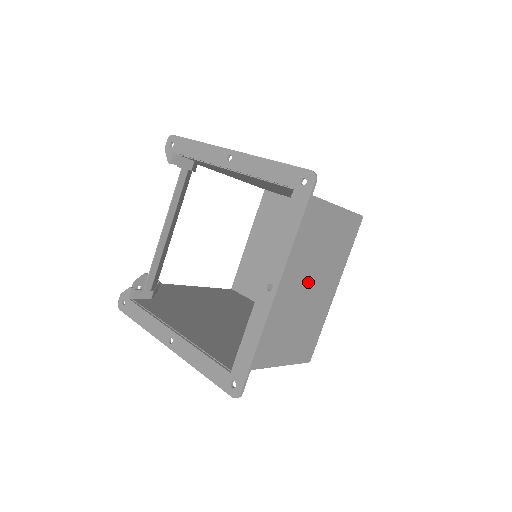
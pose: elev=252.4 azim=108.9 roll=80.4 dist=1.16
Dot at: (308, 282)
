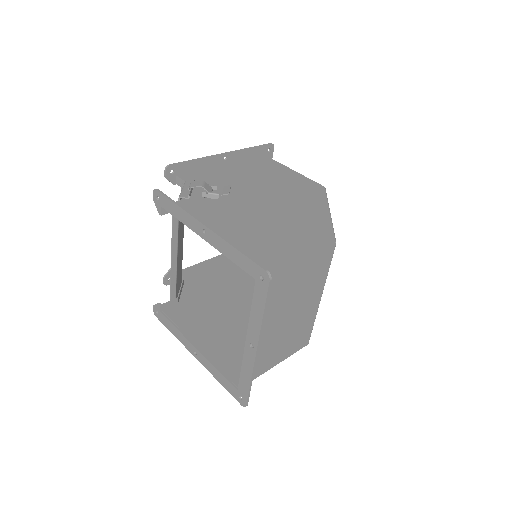
Dot at: (290, 312)
